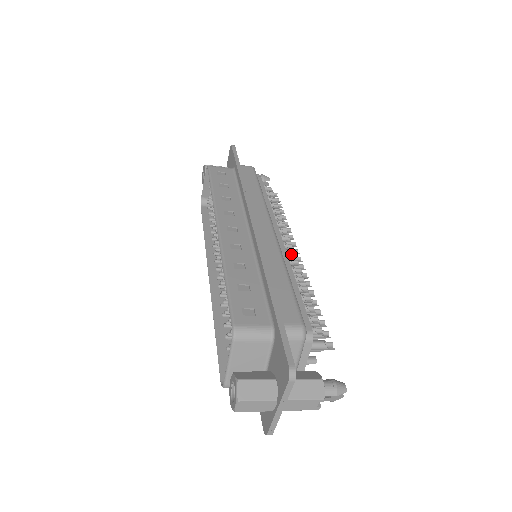
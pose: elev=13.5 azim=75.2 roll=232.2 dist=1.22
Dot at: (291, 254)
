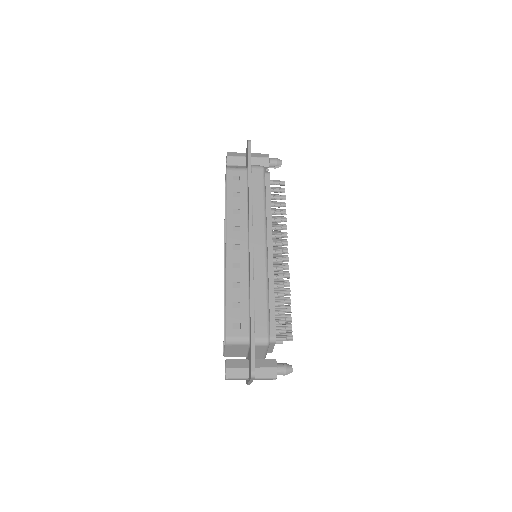
Dot at: (280, 260)
